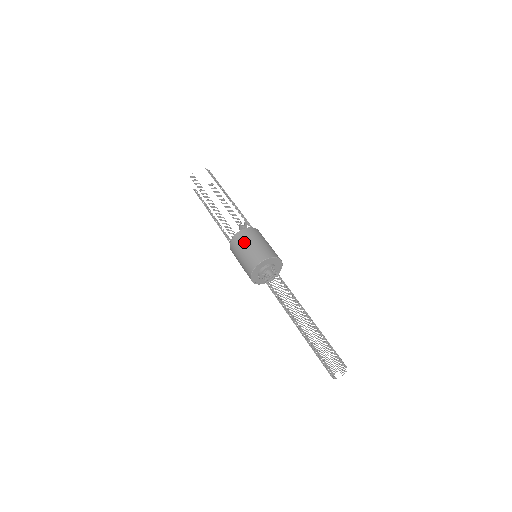
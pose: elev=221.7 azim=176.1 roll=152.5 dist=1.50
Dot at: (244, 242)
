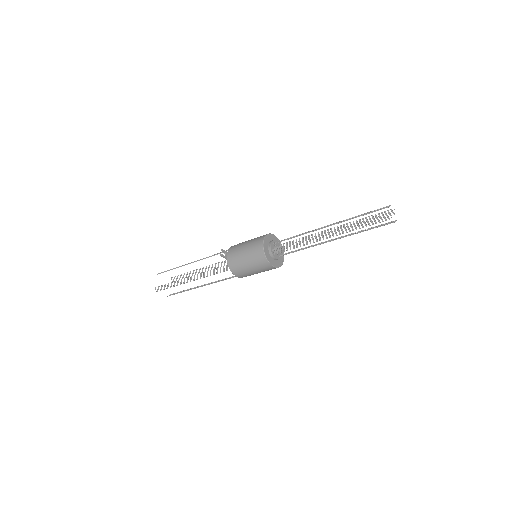
Dot at: (238, 258)
